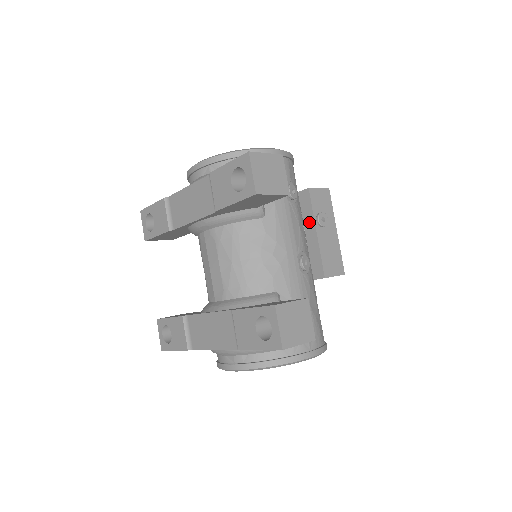
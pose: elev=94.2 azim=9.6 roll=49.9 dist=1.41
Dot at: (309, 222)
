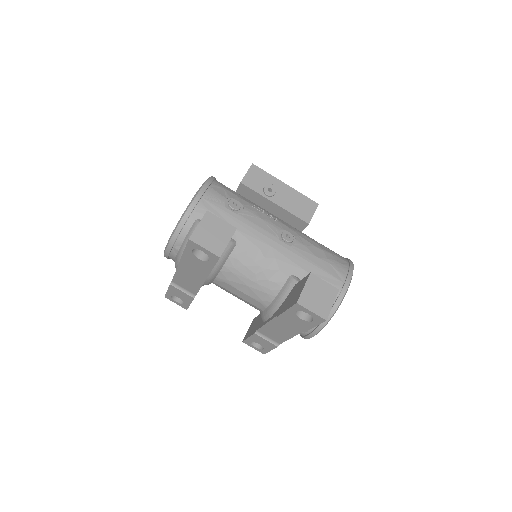
Dot at: (263, 201)
